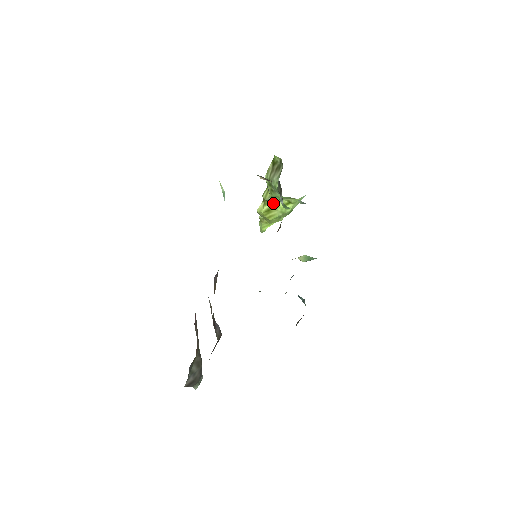
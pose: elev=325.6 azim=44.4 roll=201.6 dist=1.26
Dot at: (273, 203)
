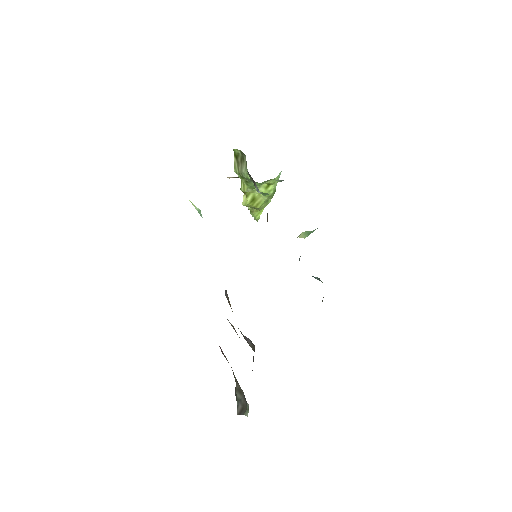
Dot at: (254, 191)
